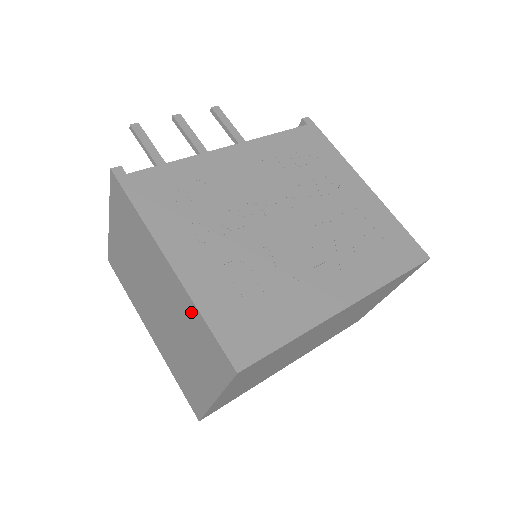
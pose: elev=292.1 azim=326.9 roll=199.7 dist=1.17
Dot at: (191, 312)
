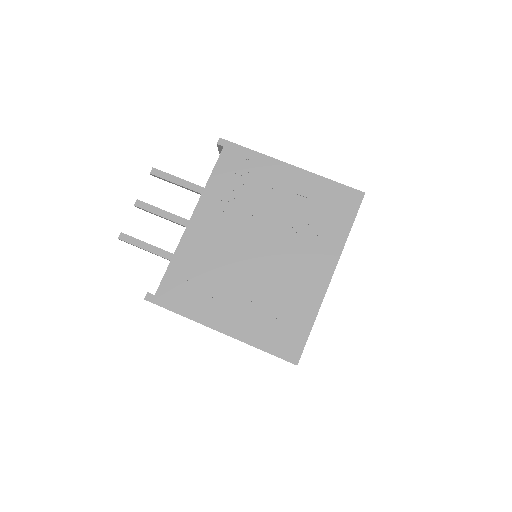
Dot at: occluded
